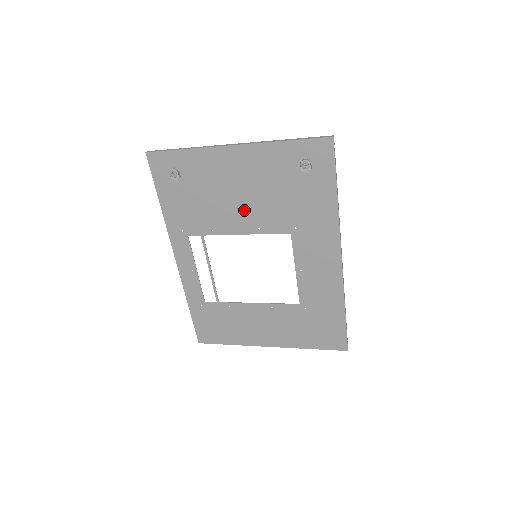
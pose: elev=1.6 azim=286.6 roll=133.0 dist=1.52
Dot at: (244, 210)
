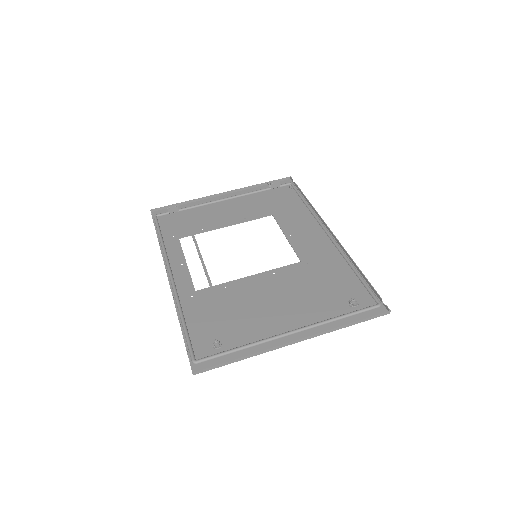
Dot at: (269, 292)
